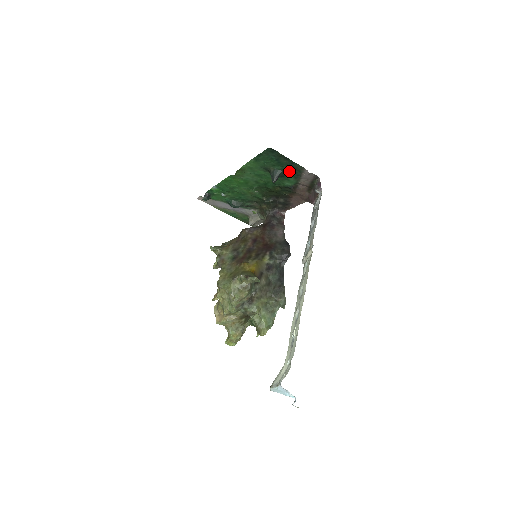
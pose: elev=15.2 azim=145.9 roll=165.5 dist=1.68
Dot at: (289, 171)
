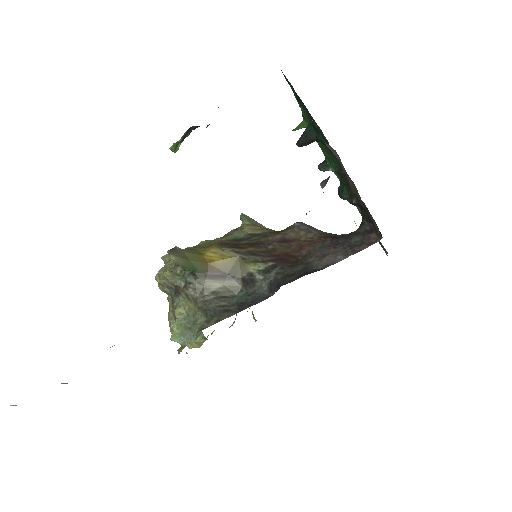
Dot at: (320, 133)
